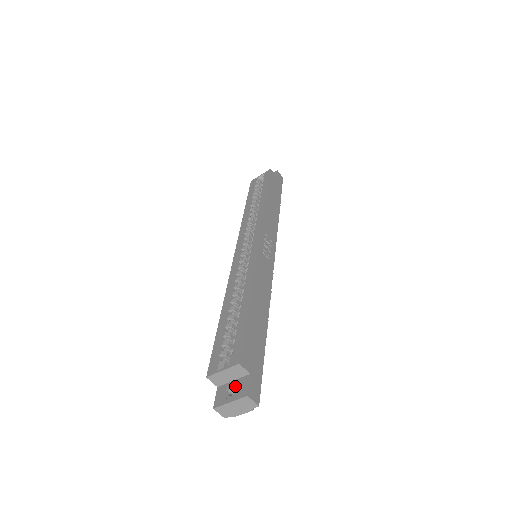
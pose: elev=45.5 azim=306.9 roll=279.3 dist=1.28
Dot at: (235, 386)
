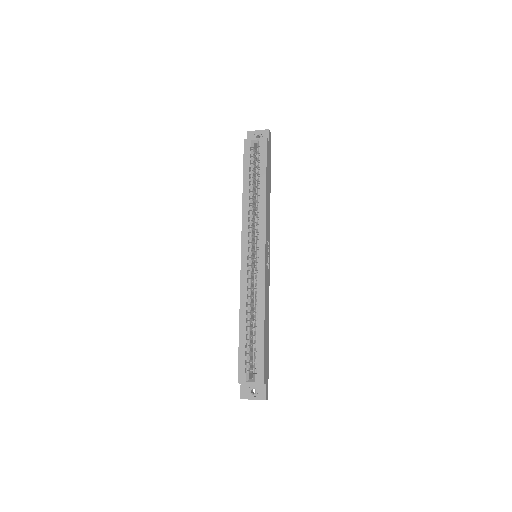
Dot at: (255, 389)
